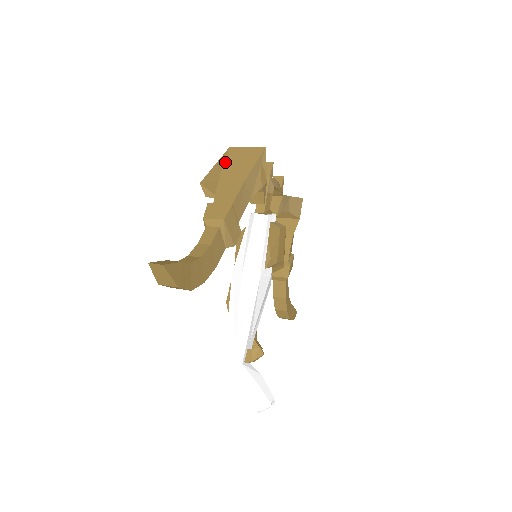
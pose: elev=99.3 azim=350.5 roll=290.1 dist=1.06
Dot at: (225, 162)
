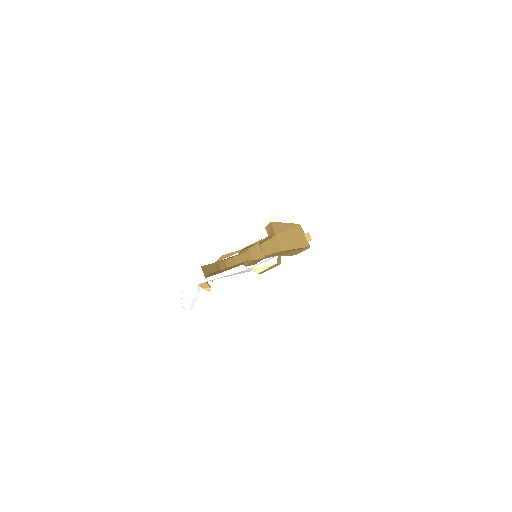
Dot at: (289, 229)
